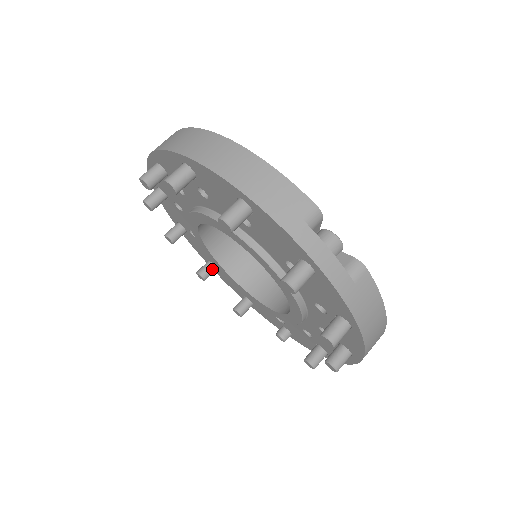
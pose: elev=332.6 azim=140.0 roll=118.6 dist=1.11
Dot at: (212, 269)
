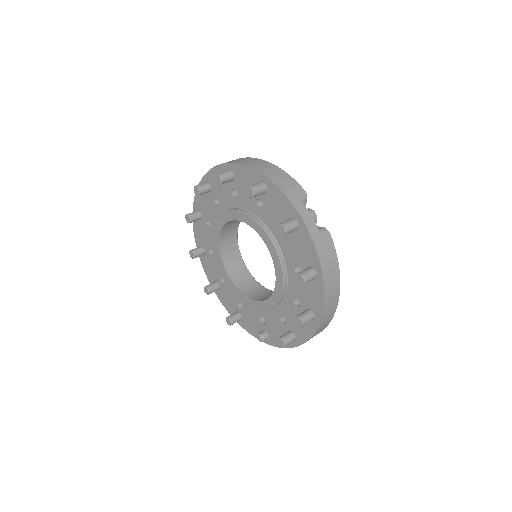
Dot at: (216, 287)
